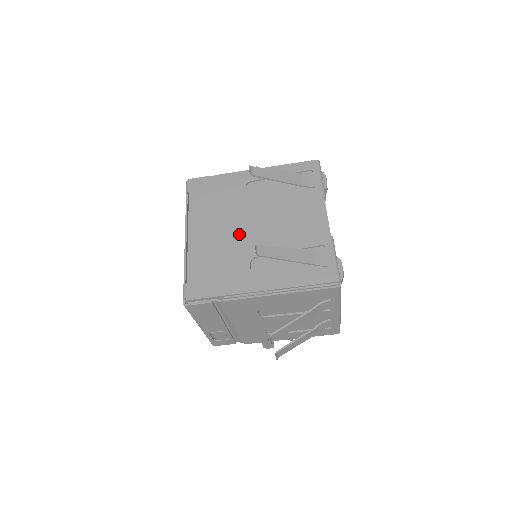
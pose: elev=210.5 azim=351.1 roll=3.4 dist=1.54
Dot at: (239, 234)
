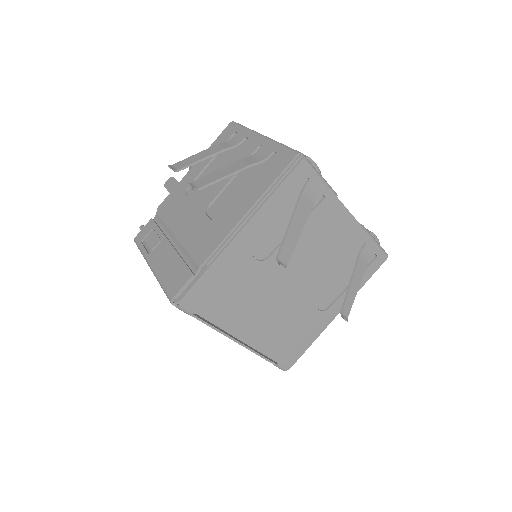
Dot at: (287, 298)
